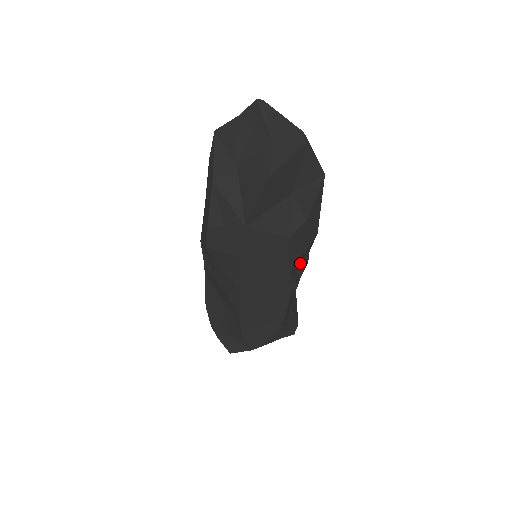
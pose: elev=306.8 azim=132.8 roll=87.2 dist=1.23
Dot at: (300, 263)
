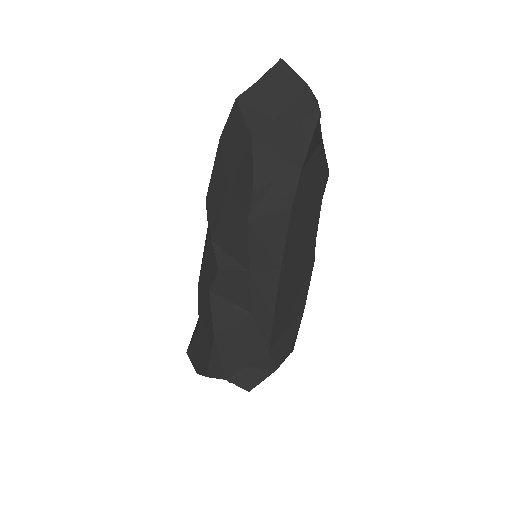
Dot at: occluded
